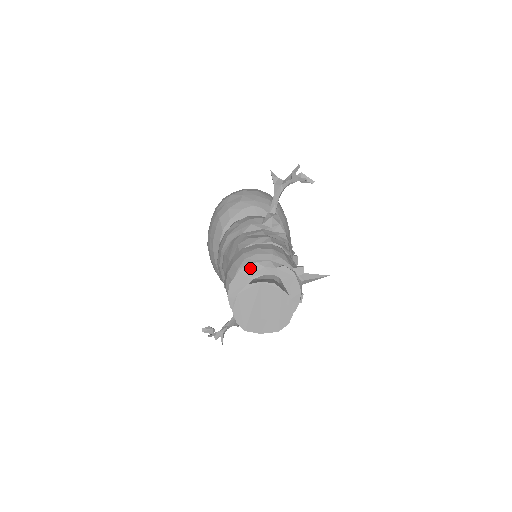
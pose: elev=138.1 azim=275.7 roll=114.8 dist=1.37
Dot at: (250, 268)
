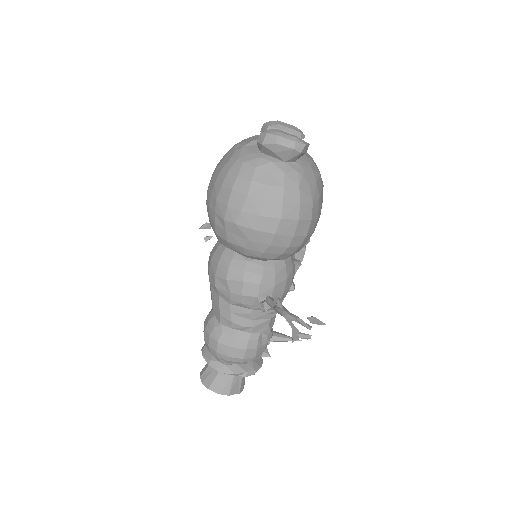
Dot at: (217, 369)
